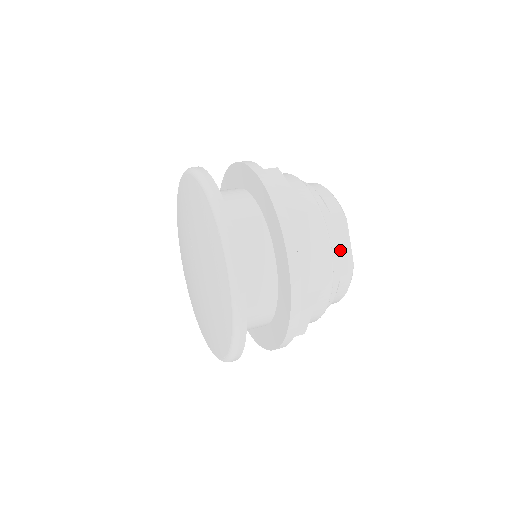
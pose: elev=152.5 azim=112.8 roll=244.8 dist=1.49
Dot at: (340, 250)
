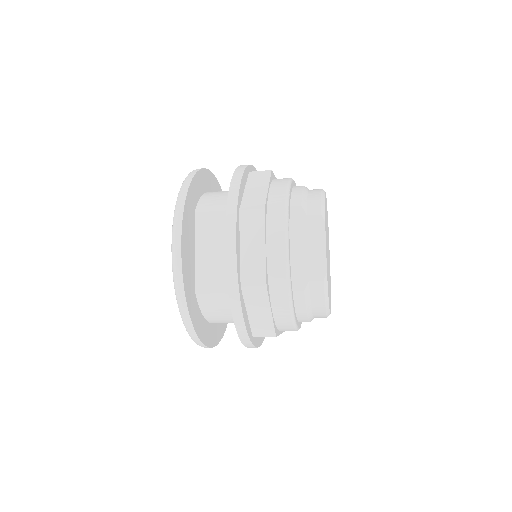
Dot at: (312, 254)
